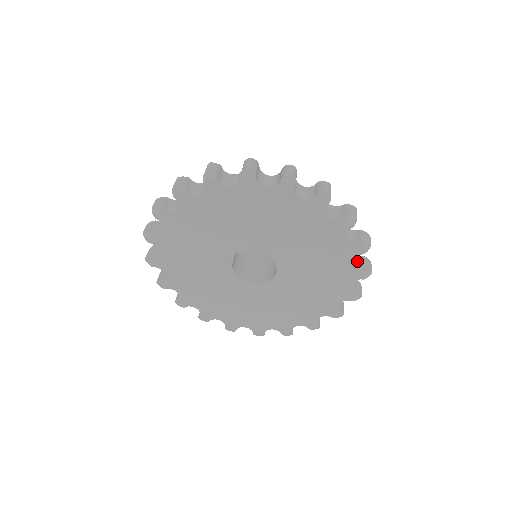
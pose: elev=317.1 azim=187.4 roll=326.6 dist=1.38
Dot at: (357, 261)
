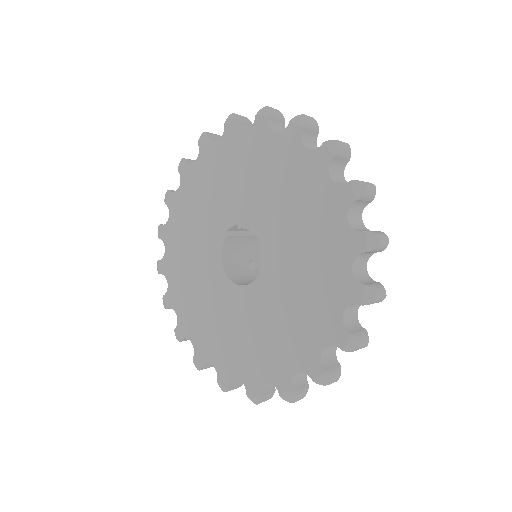
Dot at: (351, 322)
